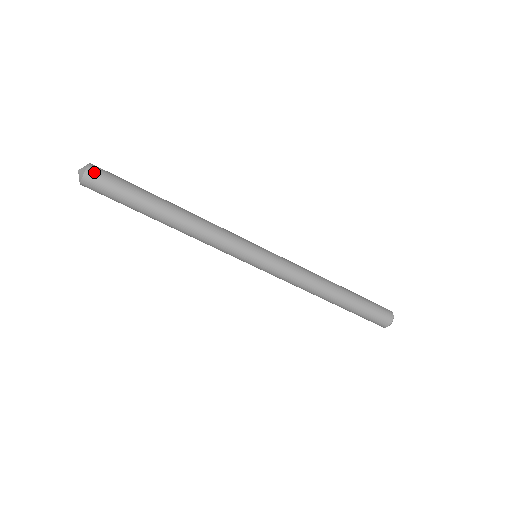
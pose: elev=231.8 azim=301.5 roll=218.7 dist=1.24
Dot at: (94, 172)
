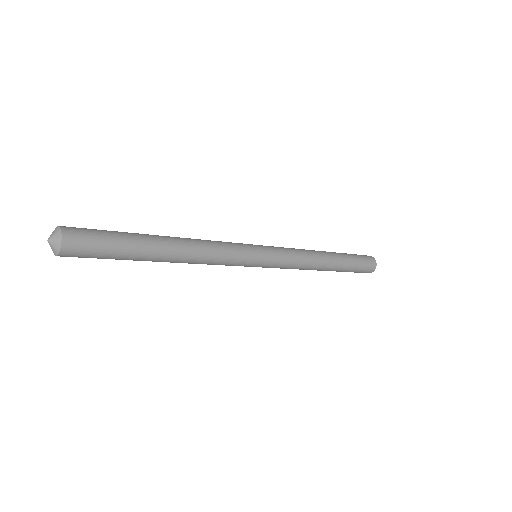
Dot at: (72, 234)
